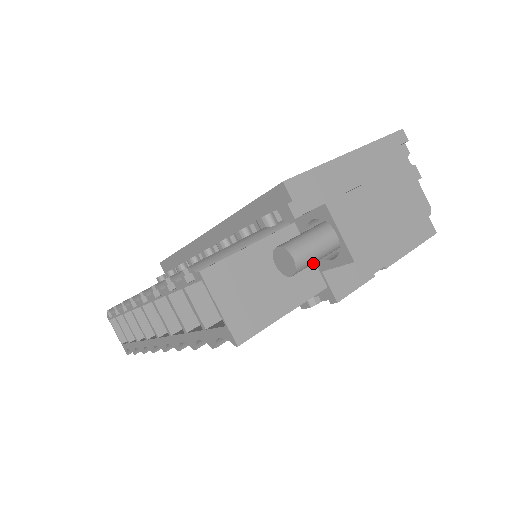
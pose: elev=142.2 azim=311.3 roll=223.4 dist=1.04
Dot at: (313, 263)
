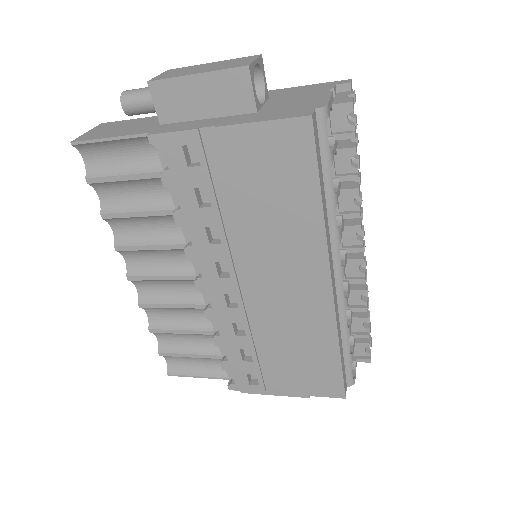
Dot at: occluded
